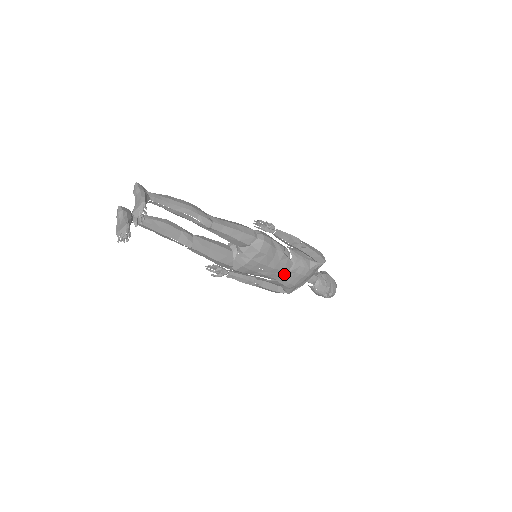
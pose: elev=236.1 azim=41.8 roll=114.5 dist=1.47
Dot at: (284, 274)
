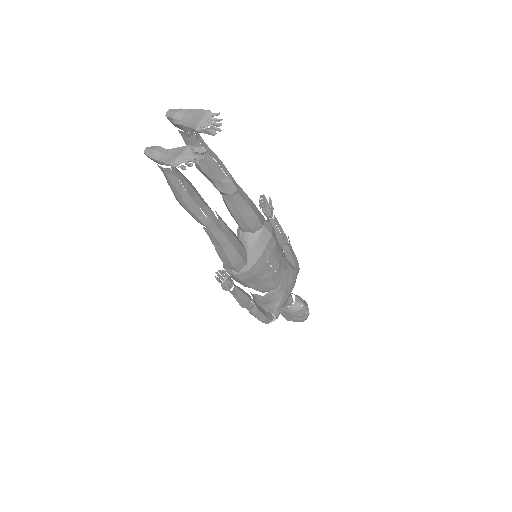
Dot at: (283, 277)
